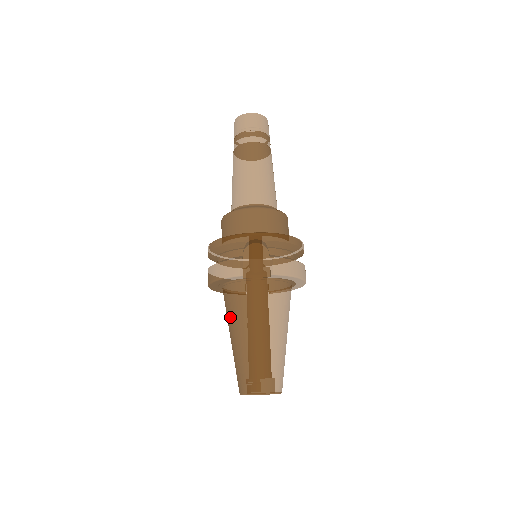
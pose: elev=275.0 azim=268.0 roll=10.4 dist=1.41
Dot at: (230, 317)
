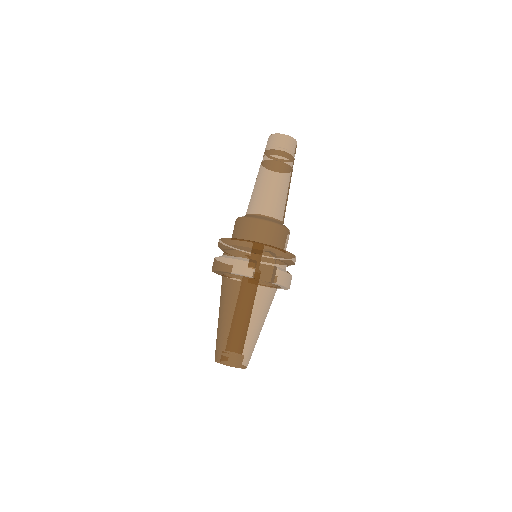
Dot at: (227, 302)
